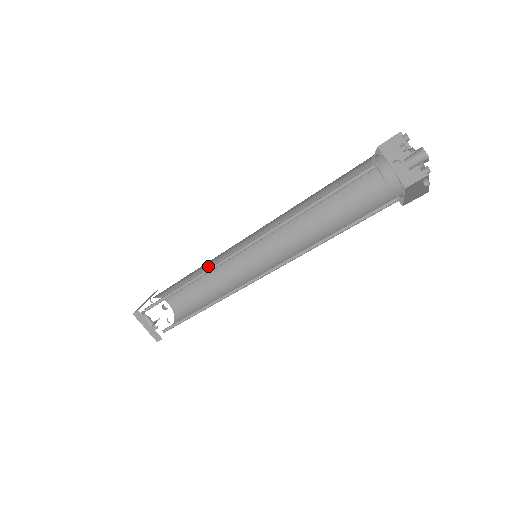
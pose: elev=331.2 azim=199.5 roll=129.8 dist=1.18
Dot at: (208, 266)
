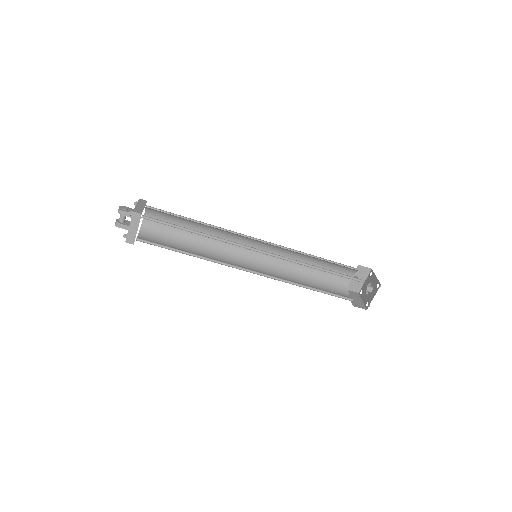
Dot at: (212, 227)
